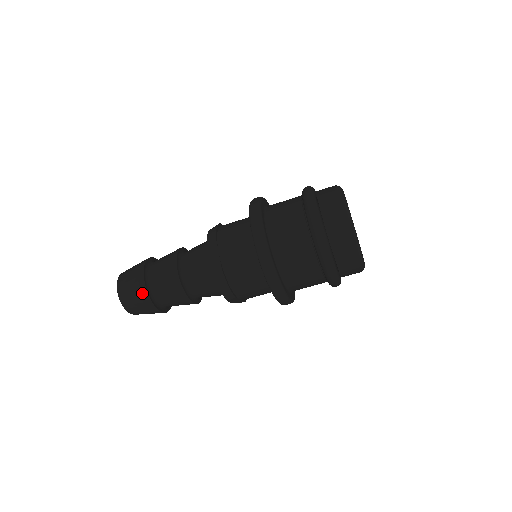
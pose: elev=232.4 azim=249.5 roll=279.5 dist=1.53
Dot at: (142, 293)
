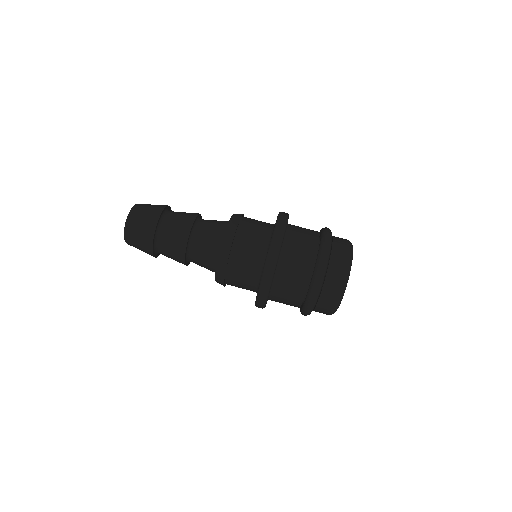
Dot at: (155, 214)
